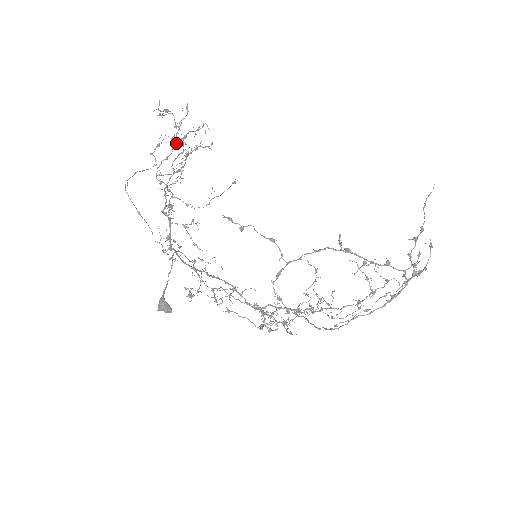
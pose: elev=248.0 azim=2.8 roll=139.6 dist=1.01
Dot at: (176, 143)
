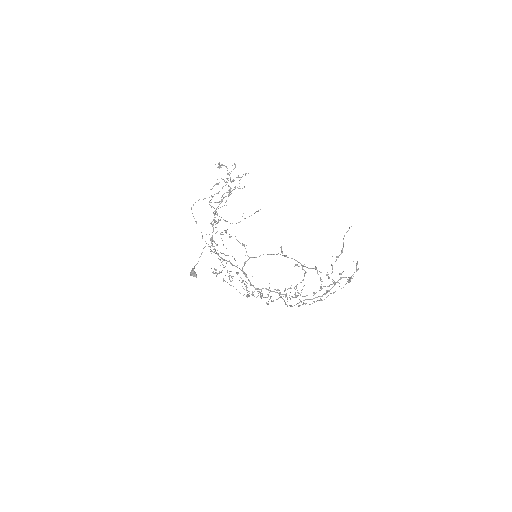
Dot at: (226, 184)
